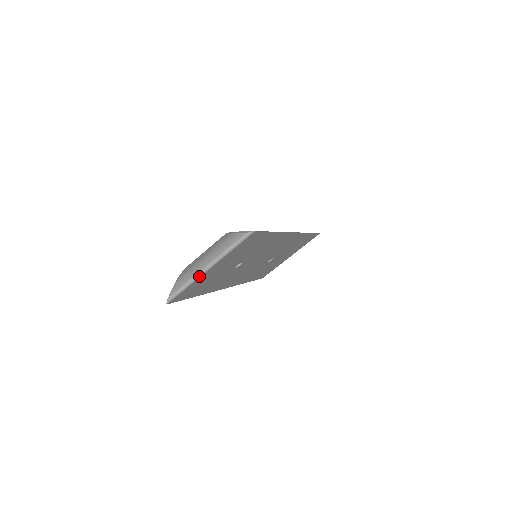
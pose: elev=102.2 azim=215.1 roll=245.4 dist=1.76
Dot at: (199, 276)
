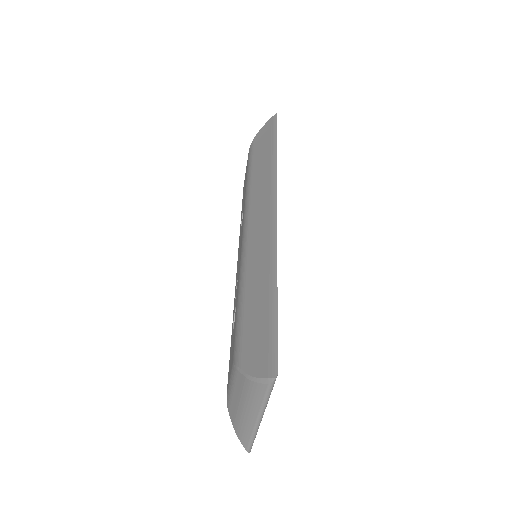
Dot at: (258, 428)
